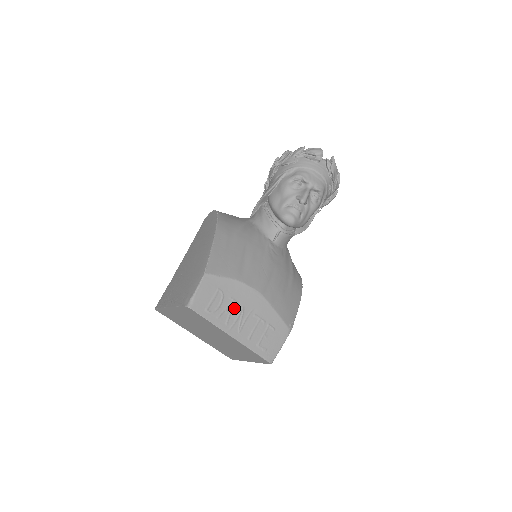
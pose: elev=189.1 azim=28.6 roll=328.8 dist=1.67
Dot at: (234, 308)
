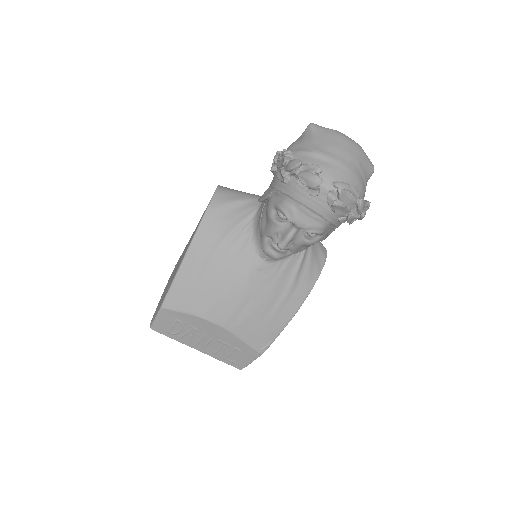
Dot at: (196, 333)
